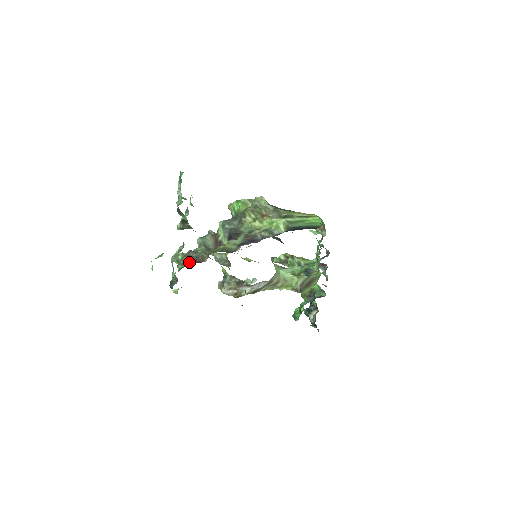
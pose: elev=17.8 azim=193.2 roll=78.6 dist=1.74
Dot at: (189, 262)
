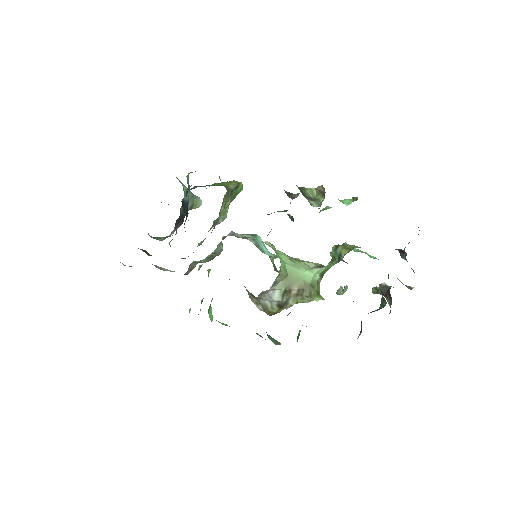
Dot at: occluded
